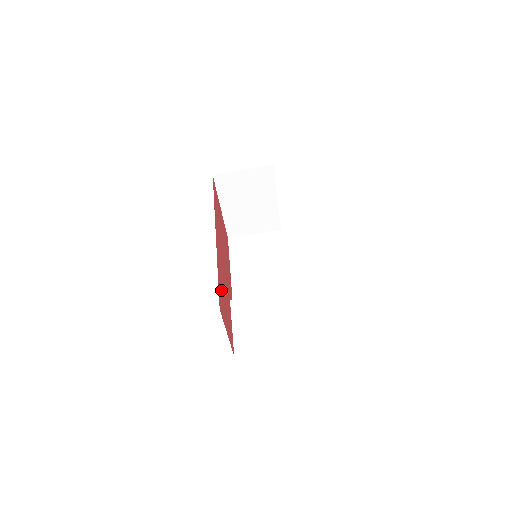
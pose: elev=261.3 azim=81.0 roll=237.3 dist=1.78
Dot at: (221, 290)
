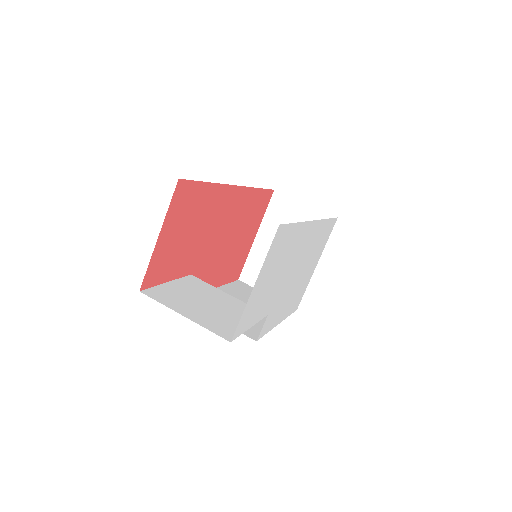
Dot at: (196, 204)
